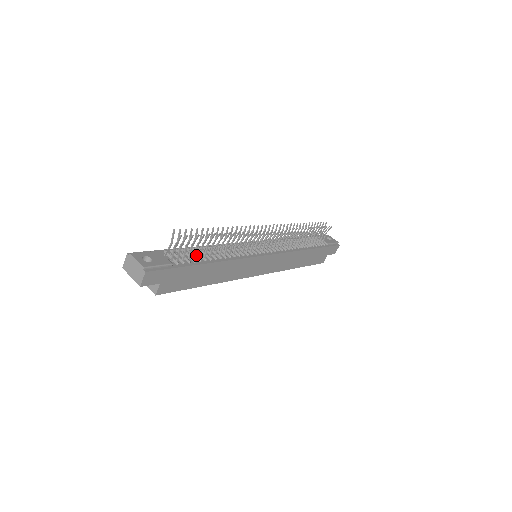
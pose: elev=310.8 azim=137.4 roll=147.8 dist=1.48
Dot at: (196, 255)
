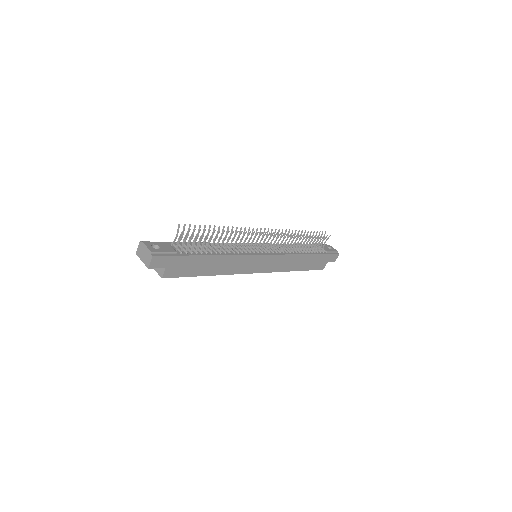
Dot at: (199, 248)
